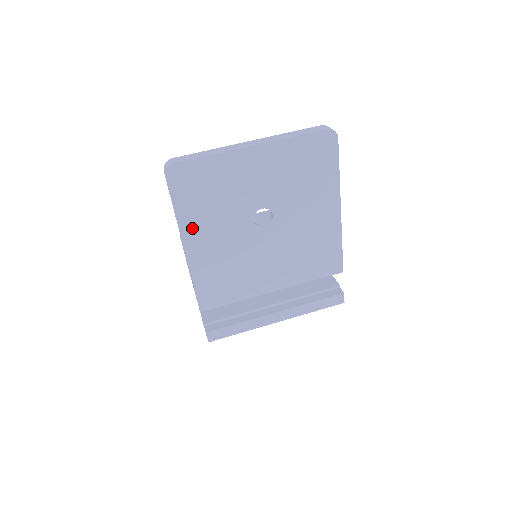
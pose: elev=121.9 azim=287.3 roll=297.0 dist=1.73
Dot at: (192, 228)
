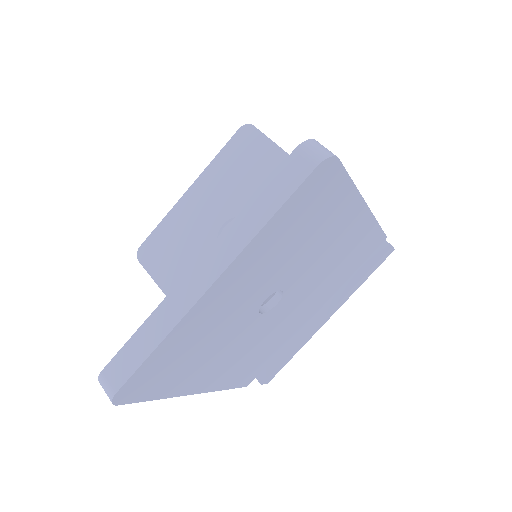
Dot at: (191, 383)
